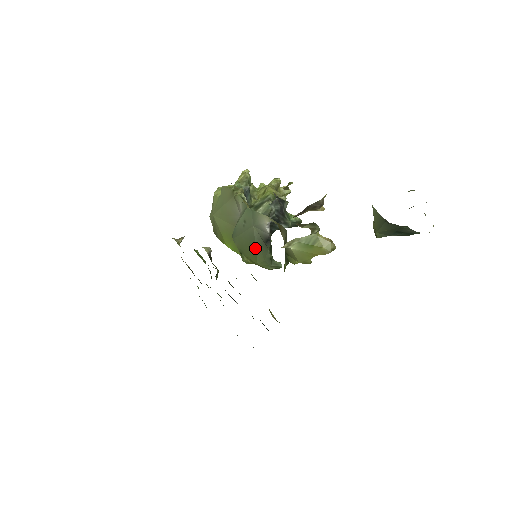
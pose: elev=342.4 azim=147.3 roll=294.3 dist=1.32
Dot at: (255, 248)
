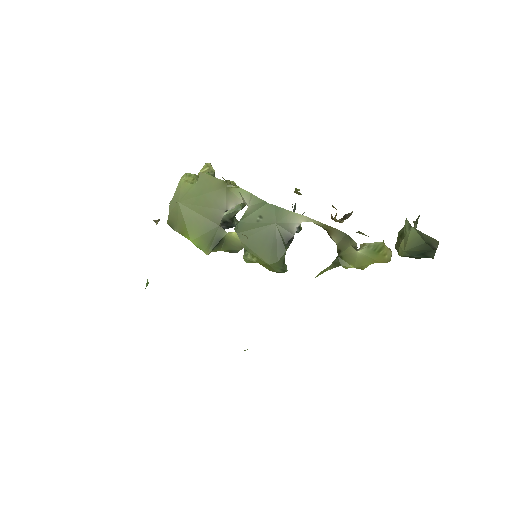
Dot at: (271, 247)
